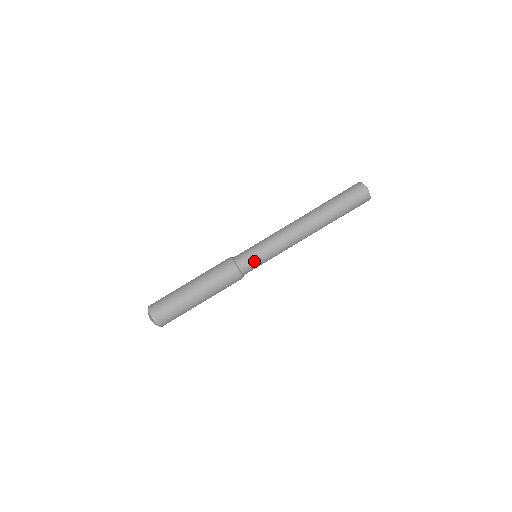
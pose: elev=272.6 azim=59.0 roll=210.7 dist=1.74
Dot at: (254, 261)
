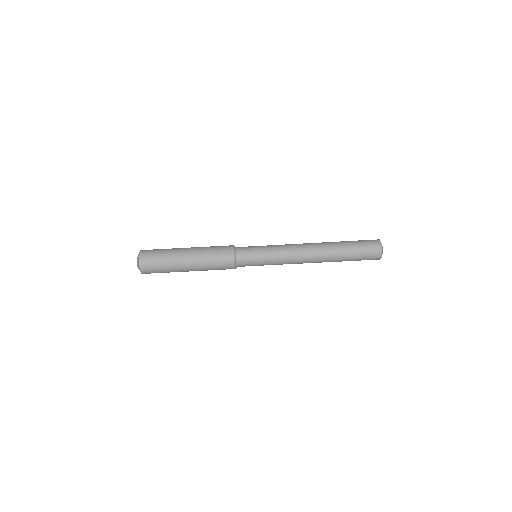
Dot at: (251, 251)
